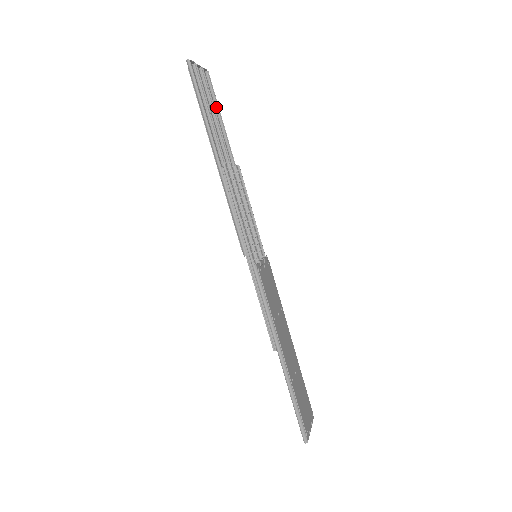
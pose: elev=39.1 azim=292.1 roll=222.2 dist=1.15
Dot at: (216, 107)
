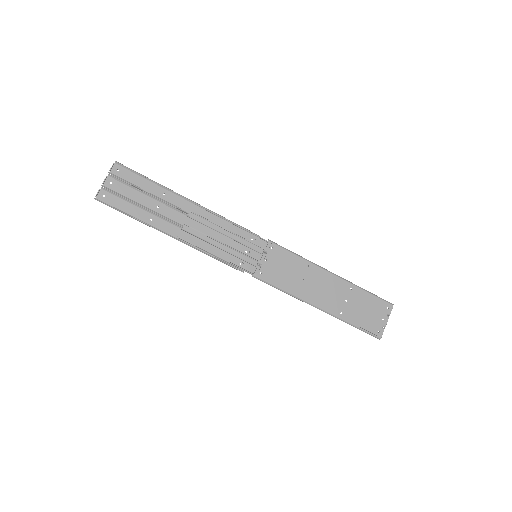
Dot at: (145, 177)
